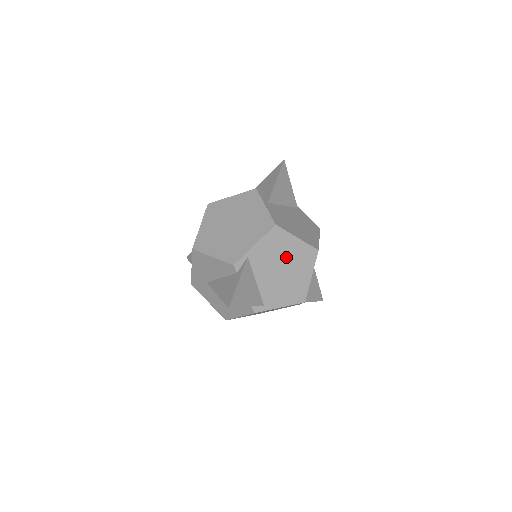
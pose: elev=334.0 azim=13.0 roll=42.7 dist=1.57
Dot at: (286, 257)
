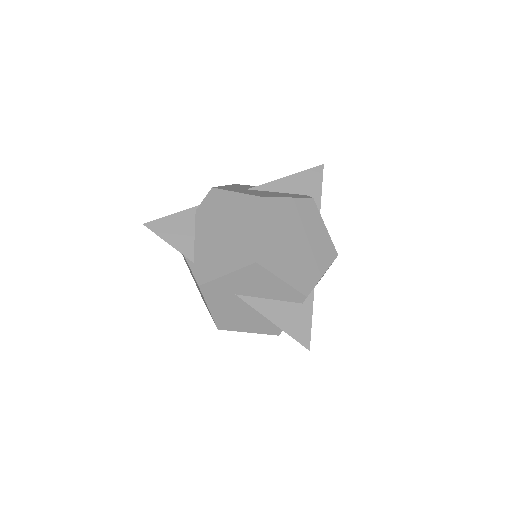
Dot at: occluded
